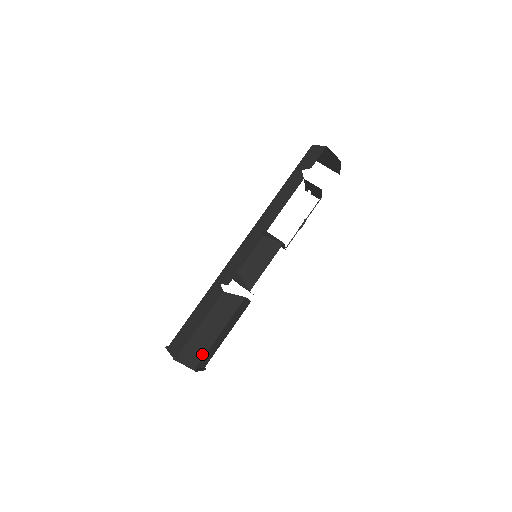
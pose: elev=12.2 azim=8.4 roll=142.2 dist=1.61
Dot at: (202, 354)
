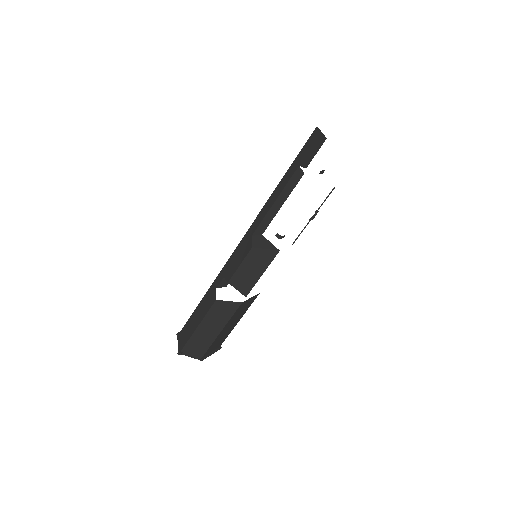
Dot at: (205, 348)
